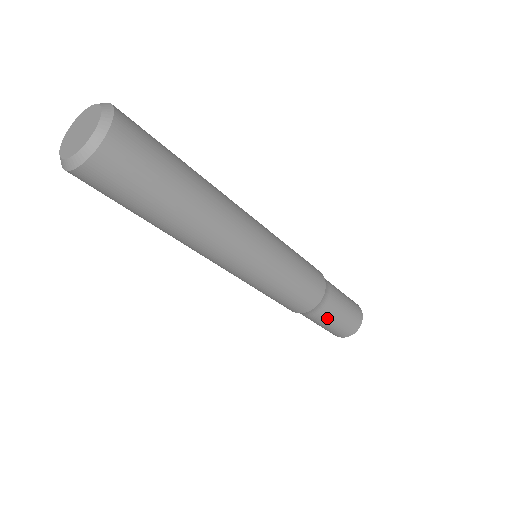
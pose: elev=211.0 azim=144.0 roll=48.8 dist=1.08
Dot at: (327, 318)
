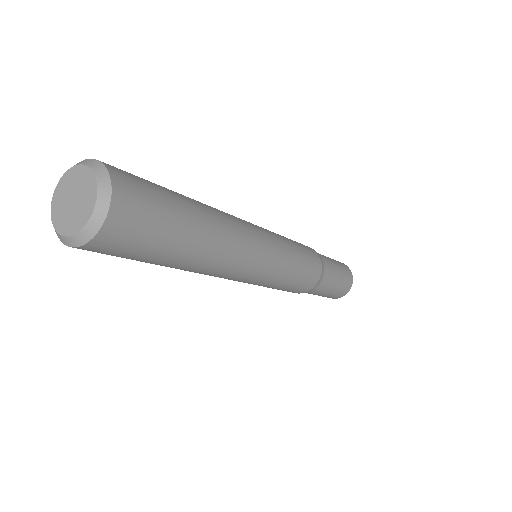
Dot at: (317, 293)
